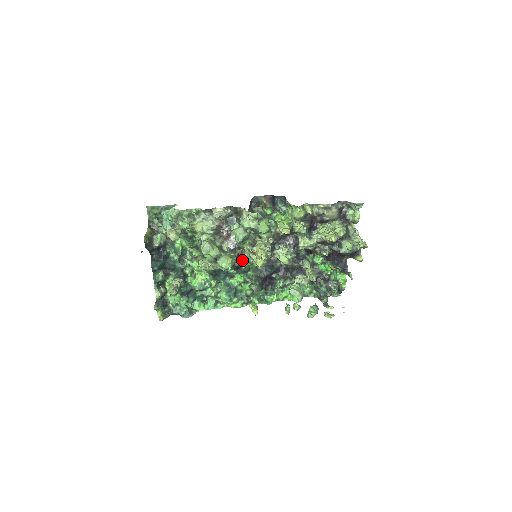
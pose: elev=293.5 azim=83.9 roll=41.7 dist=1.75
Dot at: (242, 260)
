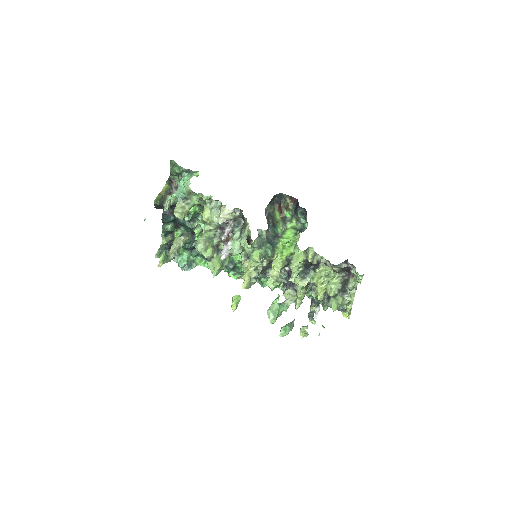
Dot at: occluded
